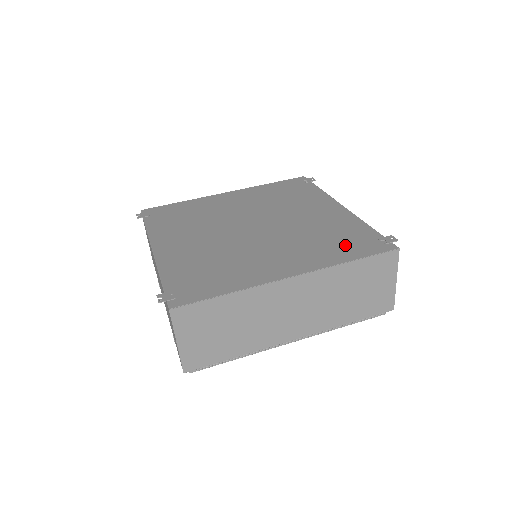
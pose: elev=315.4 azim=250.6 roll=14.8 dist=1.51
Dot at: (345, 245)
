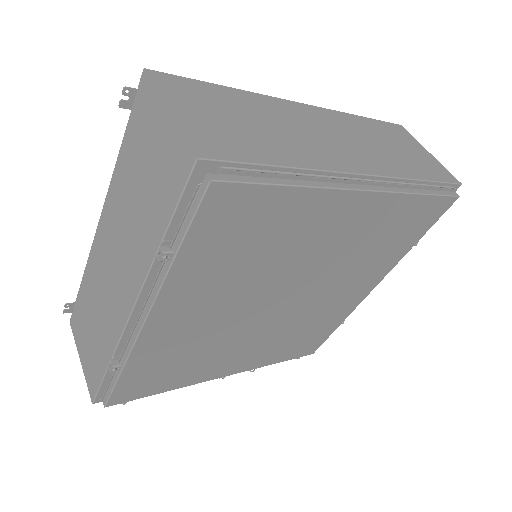
Dot at: occluded
